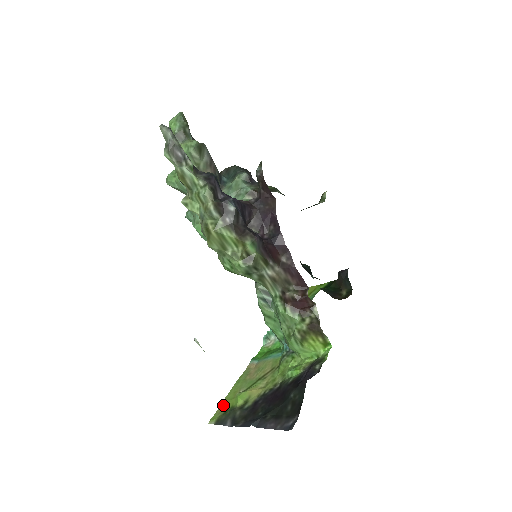
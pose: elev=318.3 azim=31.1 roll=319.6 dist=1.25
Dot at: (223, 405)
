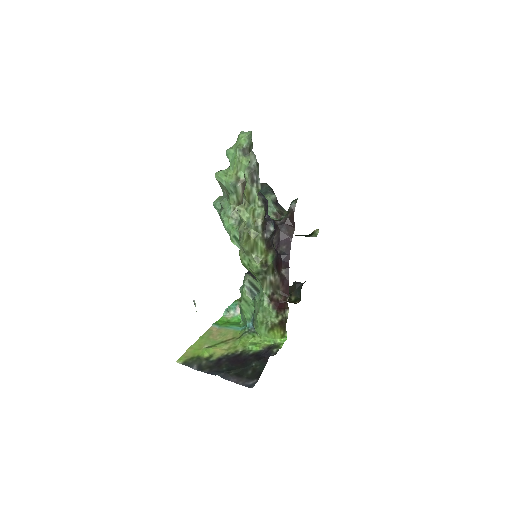
Dot at: (189, 352)
